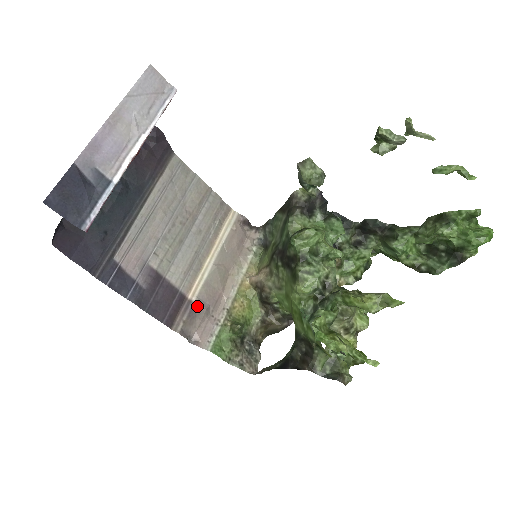
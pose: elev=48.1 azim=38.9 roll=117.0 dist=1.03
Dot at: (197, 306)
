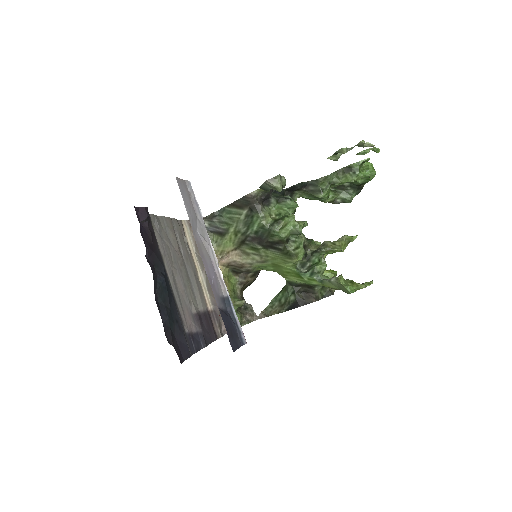
Dot at: (216, 310)
